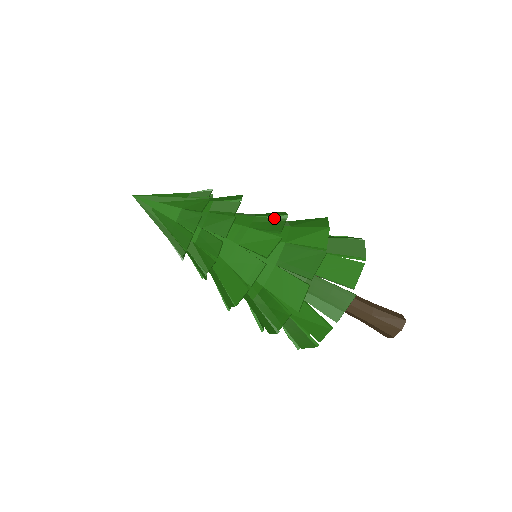
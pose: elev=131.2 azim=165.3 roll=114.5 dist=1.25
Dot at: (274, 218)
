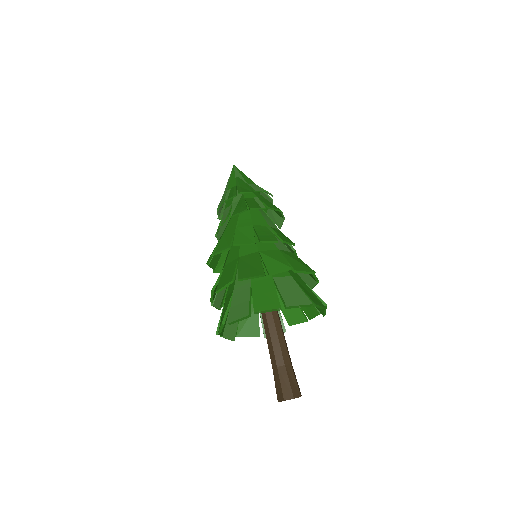
Dot at: (274, 235)
